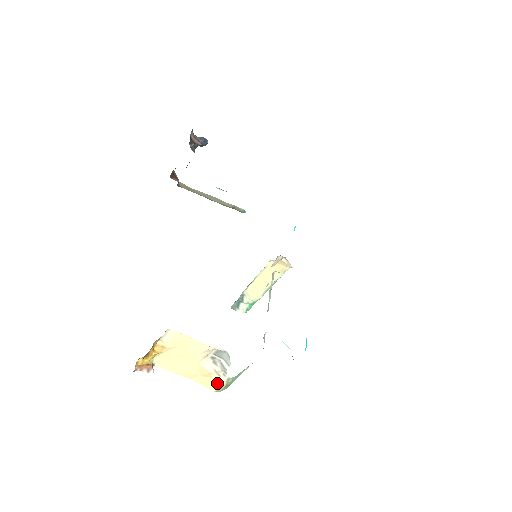
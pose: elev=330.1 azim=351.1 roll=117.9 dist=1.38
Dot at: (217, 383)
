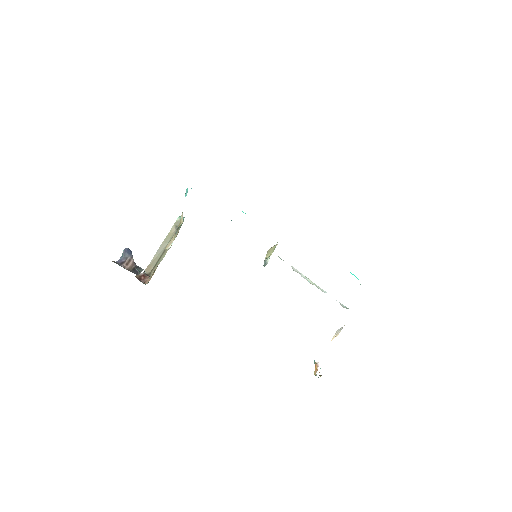
Dot at: occluded
